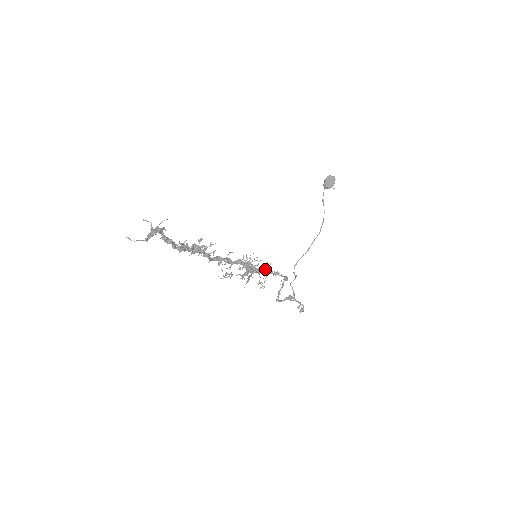
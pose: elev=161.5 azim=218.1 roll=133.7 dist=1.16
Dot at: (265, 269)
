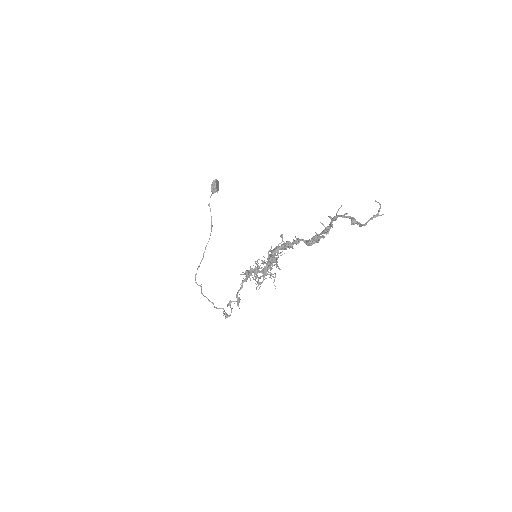
Dot at: occluded
